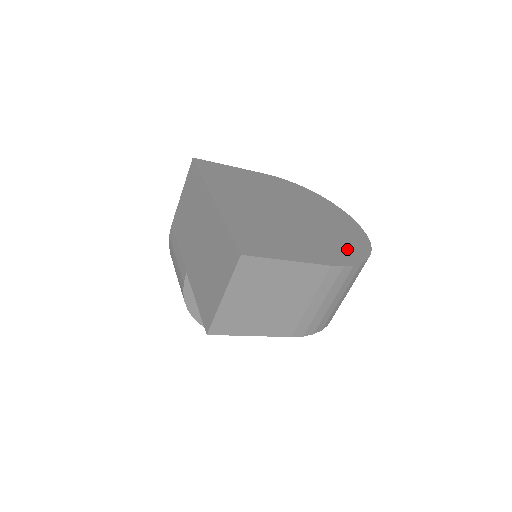
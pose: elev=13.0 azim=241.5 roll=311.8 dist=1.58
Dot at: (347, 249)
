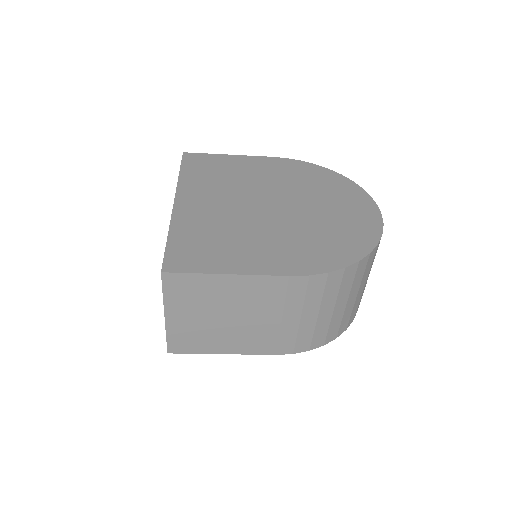
Dot at: (333, 249)
